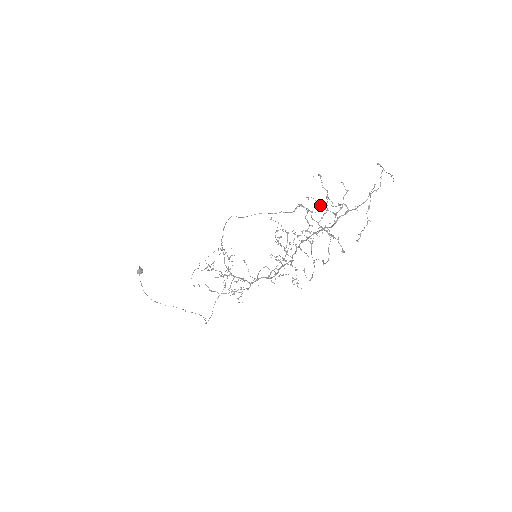
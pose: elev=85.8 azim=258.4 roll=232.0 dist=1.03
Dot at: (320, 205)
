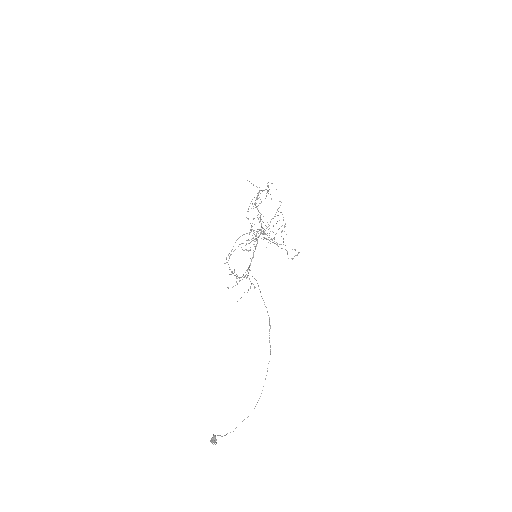
Dot at: (251, 201)
